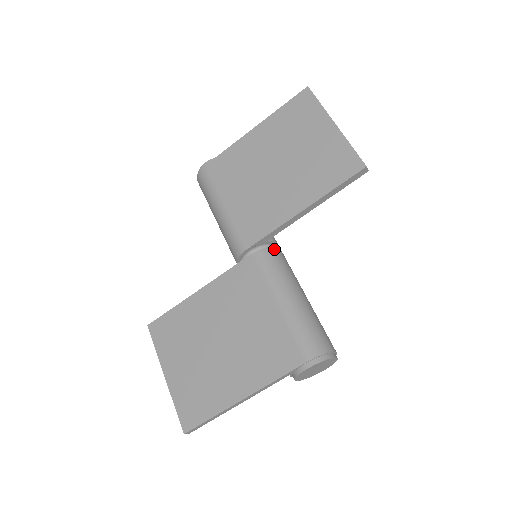
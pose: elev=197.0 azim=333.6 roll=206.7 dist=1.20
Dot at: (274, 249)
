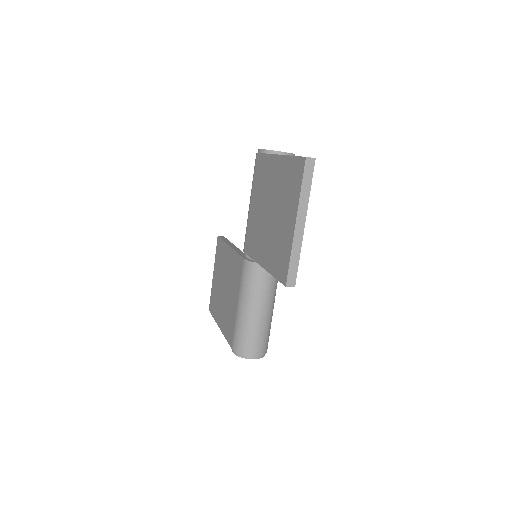
Dot at: (258, 266)
